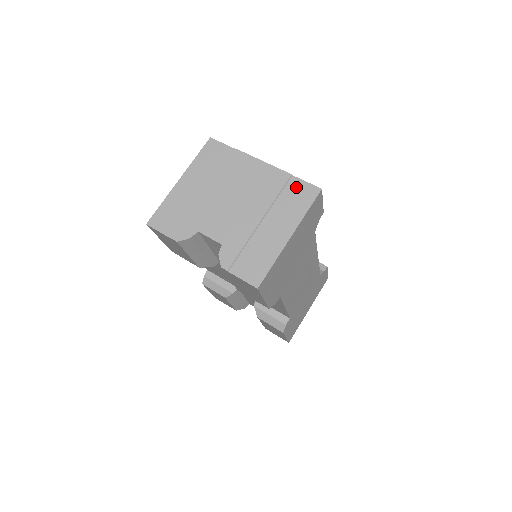
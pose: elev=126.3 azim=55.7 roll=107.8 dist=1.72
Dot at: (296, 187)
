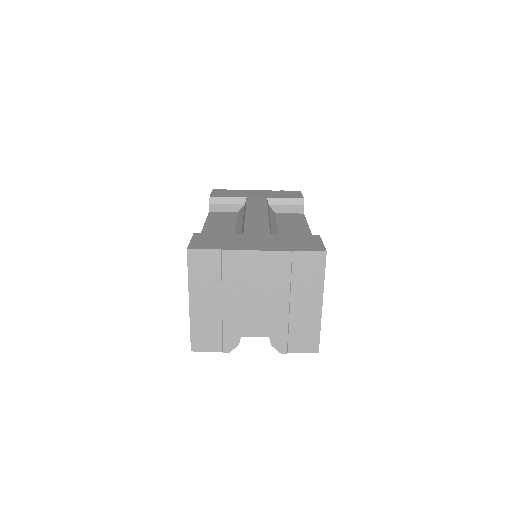
Dot at: (302, 260)
